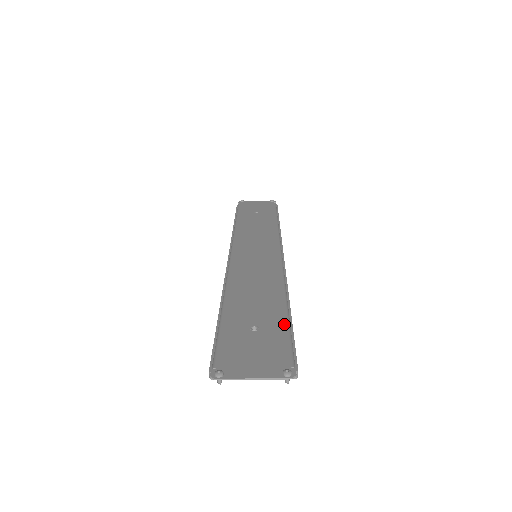
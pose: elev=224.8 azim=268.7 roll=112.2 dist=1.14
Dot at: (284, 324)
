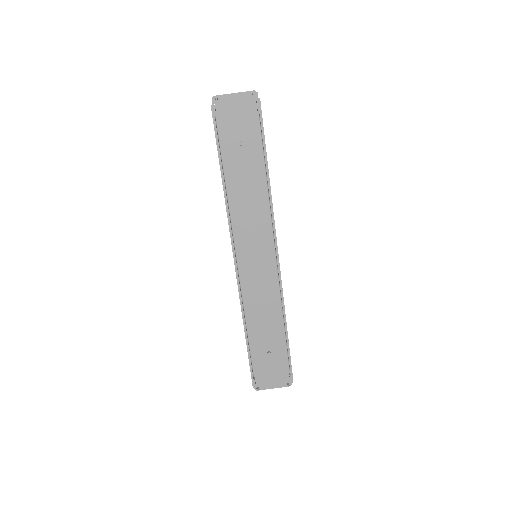
Dot at: (260, 145)
